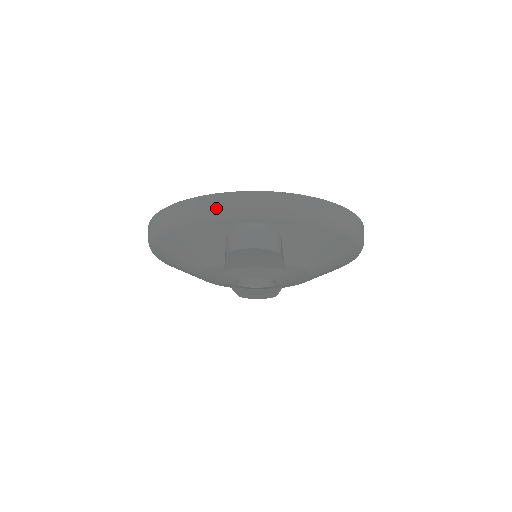
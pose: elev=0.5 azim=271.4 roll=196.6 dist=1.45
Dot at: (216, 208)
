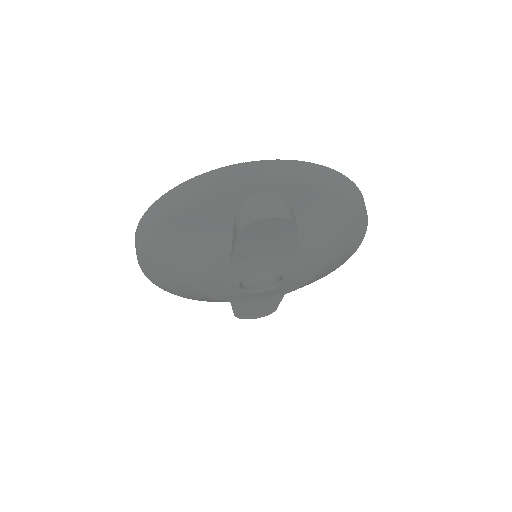
Dot at: (222, 182)
